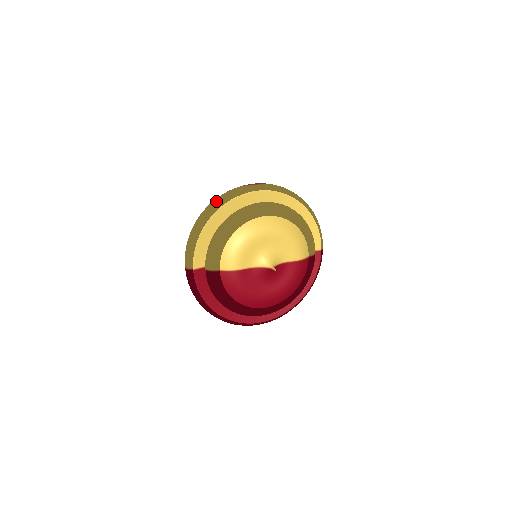
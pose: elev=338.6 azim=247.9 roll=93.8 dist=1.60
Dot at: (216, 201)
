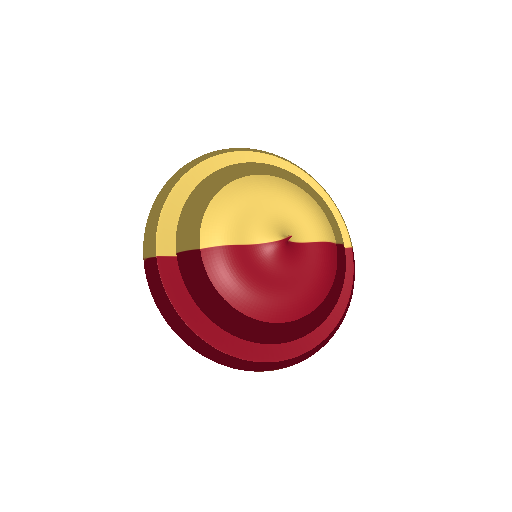
Dot at: occluded
